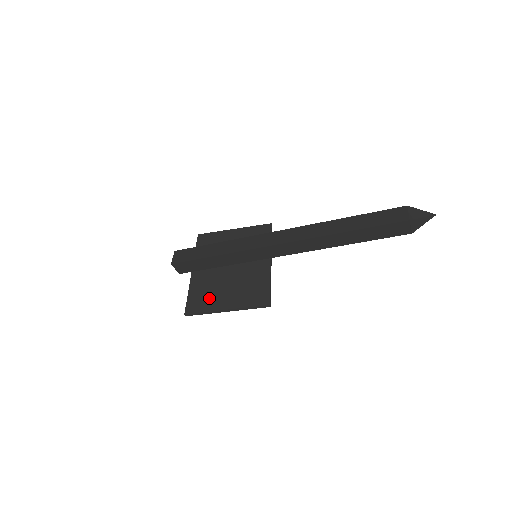
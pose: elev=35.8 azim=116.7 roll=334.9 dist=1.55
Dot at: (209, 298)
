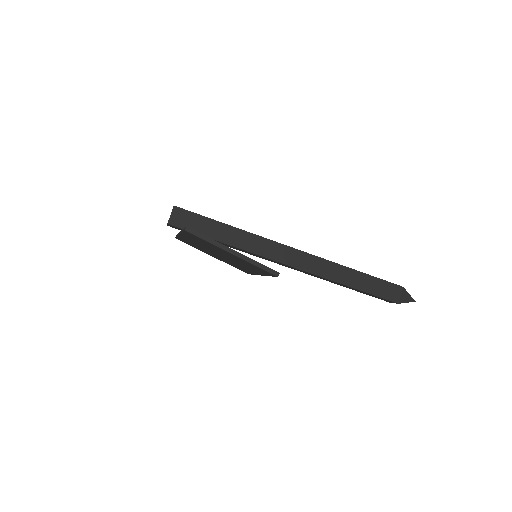
Dot at: occluded
